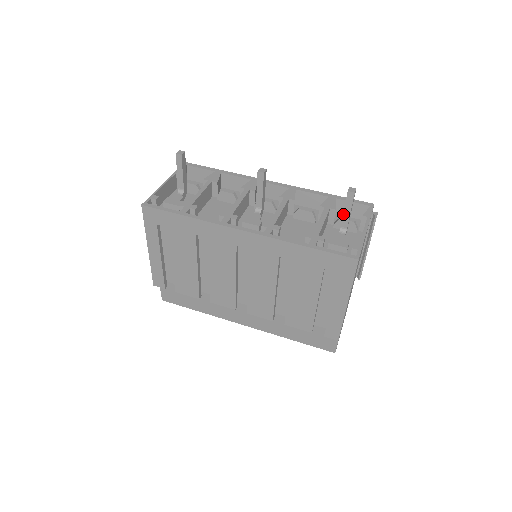
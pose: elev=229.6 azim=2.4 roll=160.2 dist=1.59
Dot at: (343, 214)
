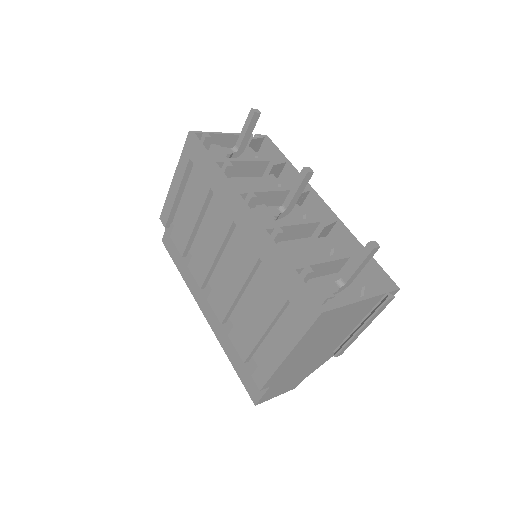
Dot at: (351, 265)
